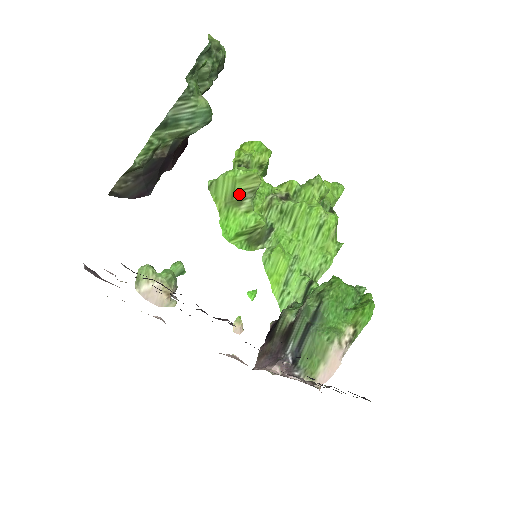
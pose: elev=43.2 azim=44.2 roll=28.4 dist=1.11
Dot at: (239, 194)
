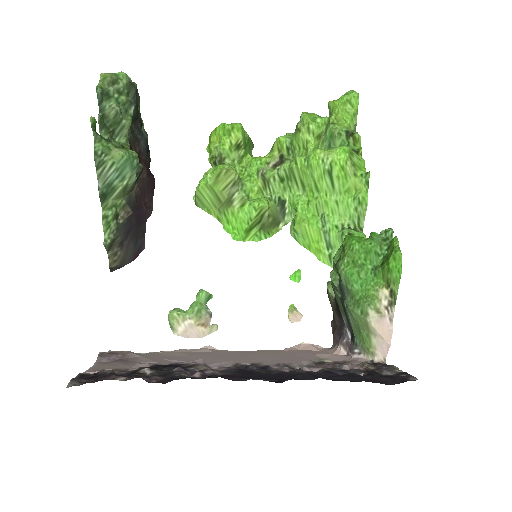
Dot at: (223, 195)
